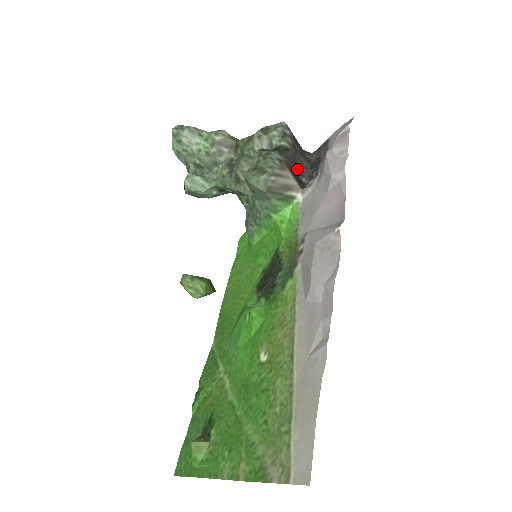
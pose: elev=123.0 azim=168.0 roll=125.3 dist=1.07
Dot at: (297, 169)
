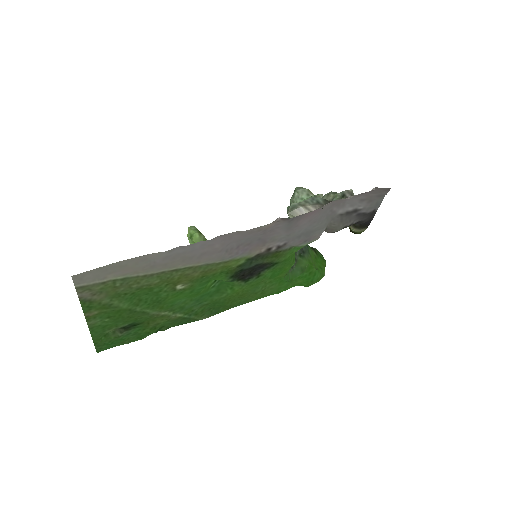
Dot at: occluded
